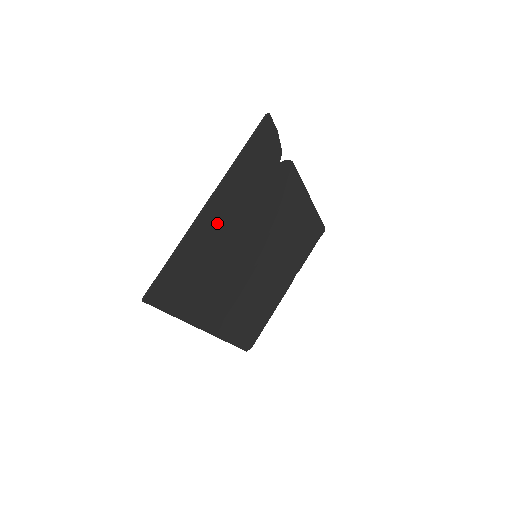
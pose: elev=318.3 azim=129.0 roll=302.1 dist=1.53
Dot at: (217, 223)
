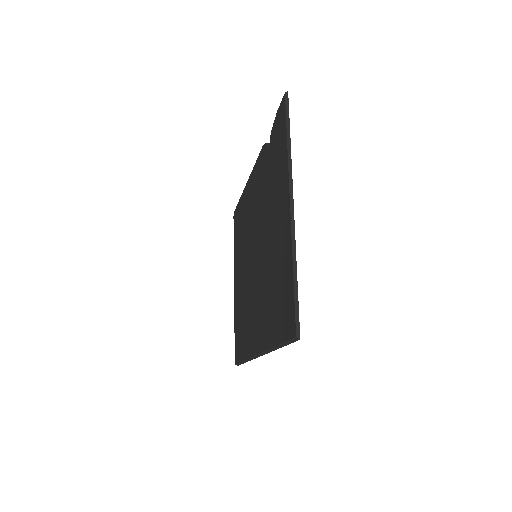
Dot at: occluded
